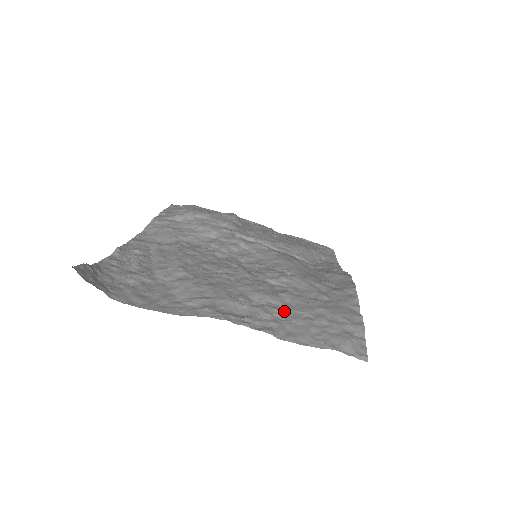
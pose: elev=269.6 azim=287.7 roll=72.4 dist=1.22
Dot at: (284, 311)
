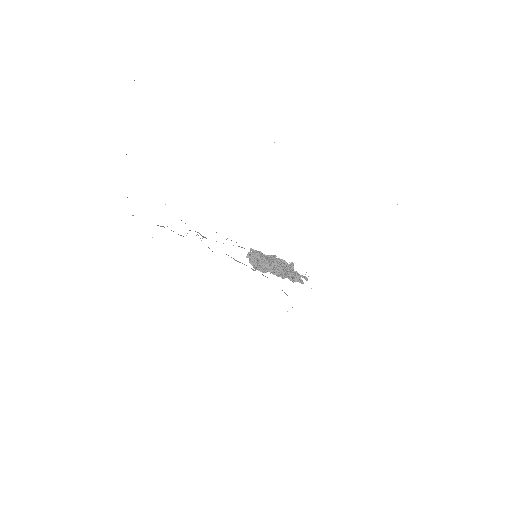
Dot at: occluded
